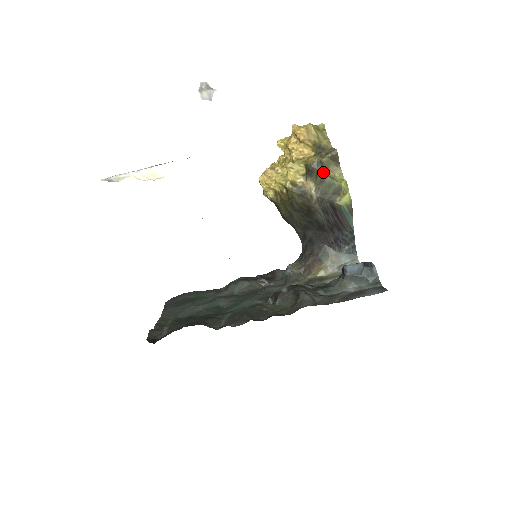
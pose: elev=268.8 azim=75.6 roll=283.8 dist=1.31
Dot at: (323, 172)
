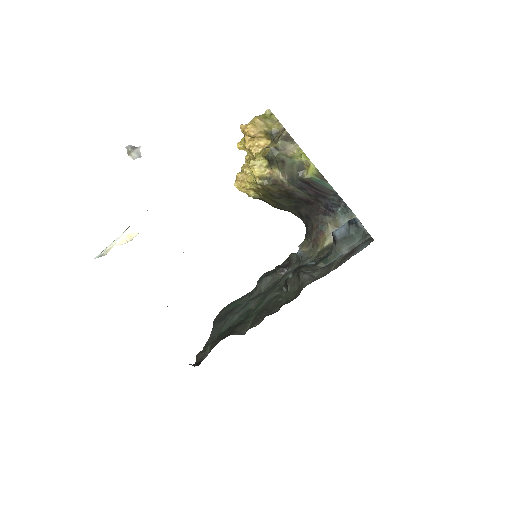
Dot at: (281, 156)
